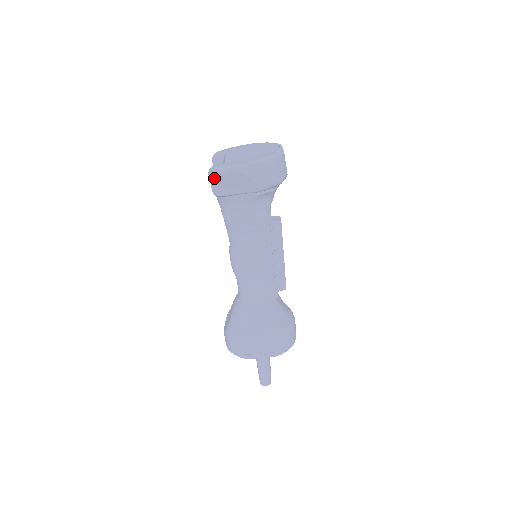
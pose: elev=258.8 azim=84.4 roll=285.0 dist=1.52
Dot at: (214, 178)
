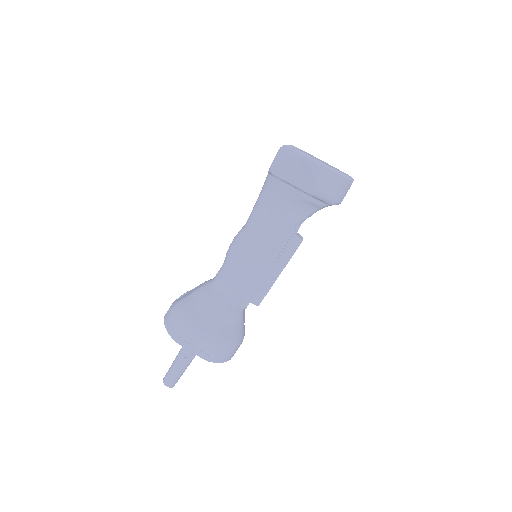
Dot at: (283, 154)
